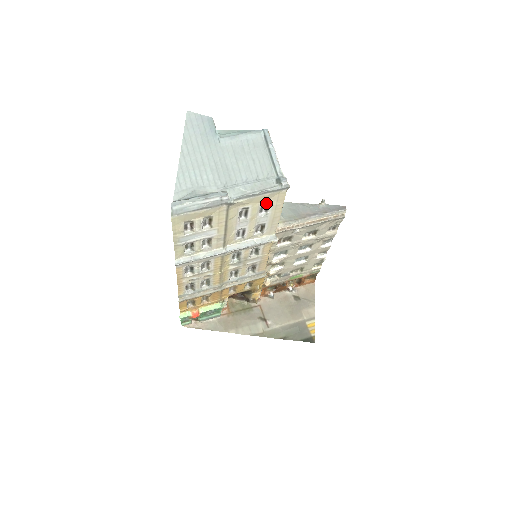
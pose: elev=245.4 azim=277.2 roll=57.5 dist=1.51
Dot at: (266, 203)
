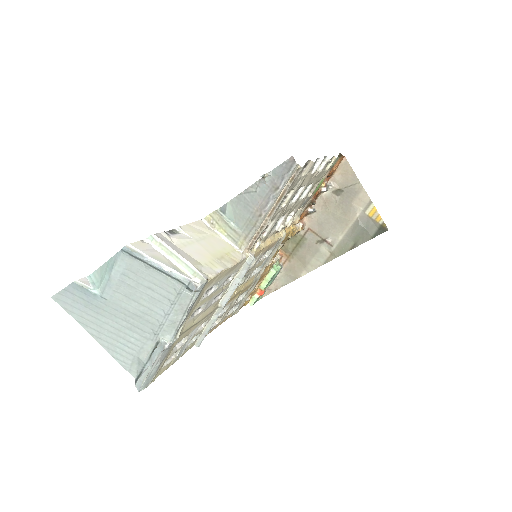
Dot at: (205, 293)
